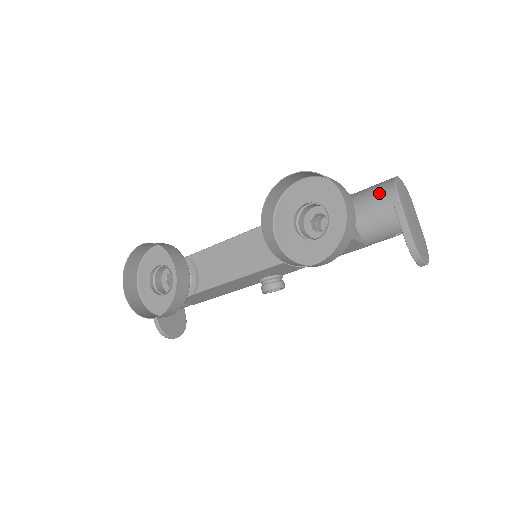
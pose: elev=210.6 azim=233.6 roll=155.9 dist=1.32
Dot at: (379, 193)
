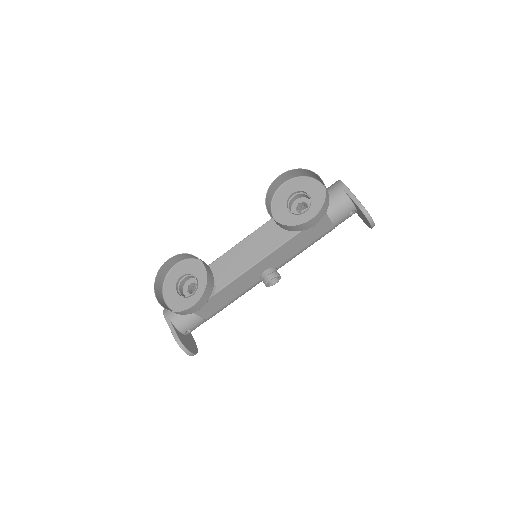
Dot at: (333, 188)
